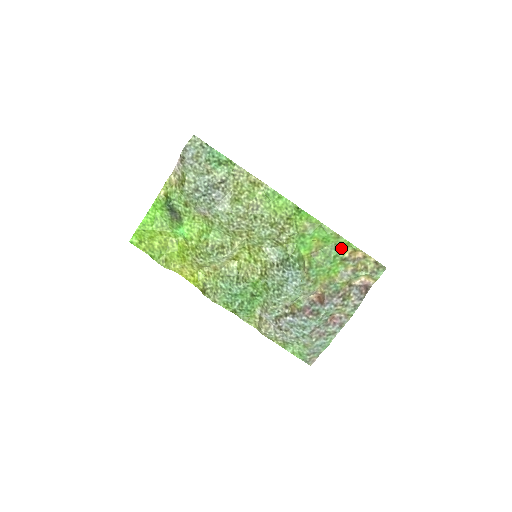
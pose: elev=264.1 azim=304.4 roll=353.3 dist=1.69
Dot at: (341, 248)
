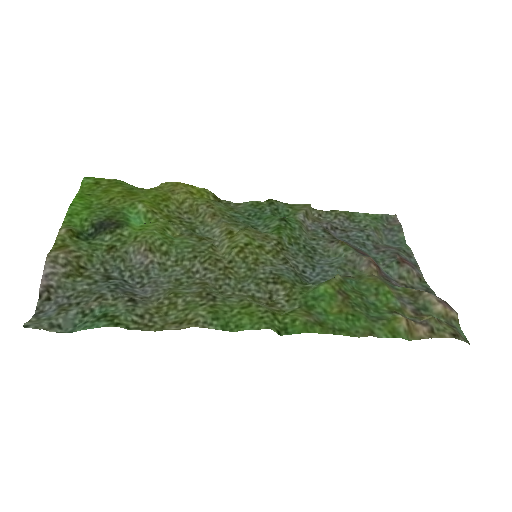
Dot at: (386, 320)
